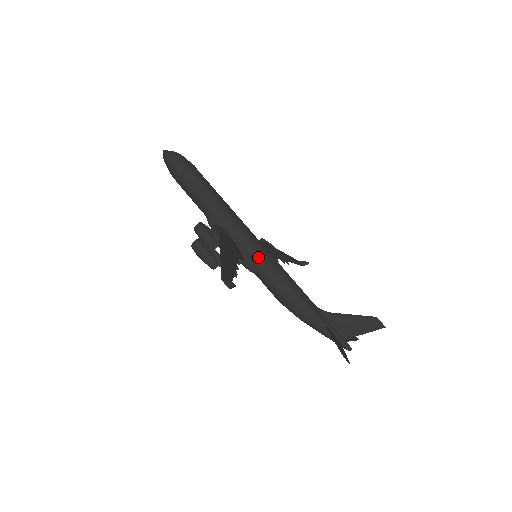
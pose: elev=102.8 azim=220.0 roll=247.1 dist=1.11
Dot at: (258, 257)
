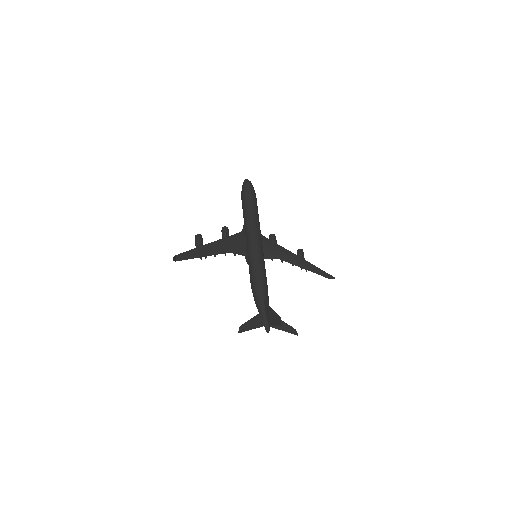
Dot at: (250, 256)
